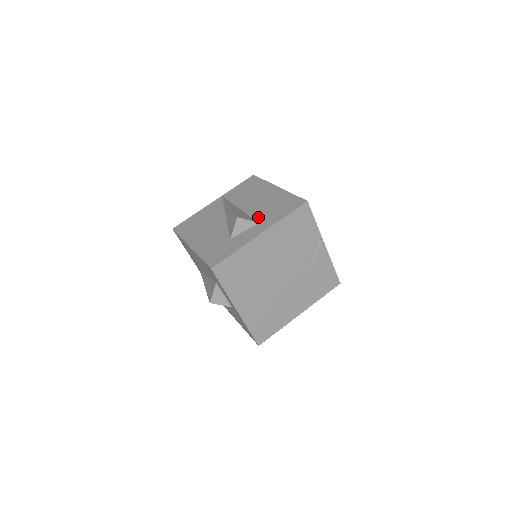
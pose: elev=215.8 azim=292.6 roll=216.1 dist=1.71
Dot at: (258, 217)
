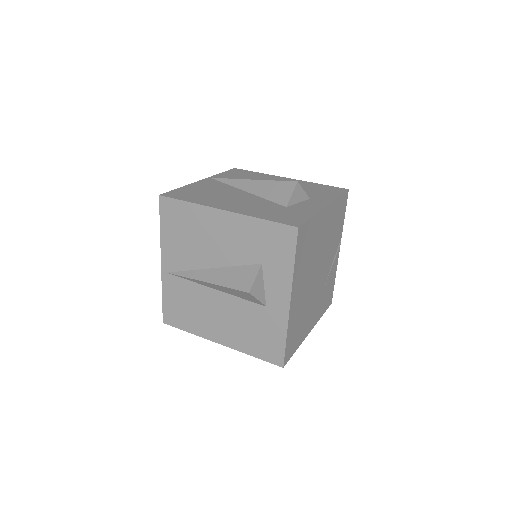
Dot at: occluded
